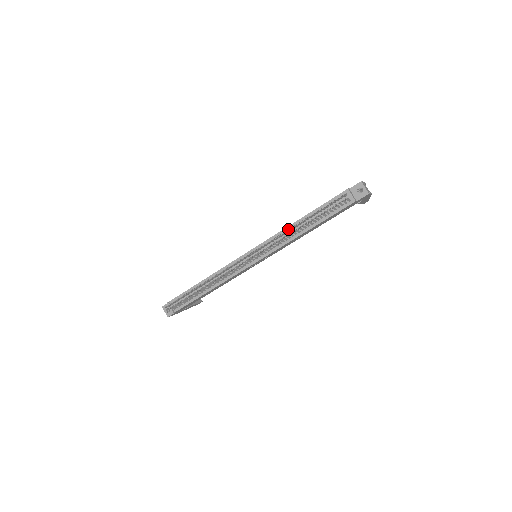
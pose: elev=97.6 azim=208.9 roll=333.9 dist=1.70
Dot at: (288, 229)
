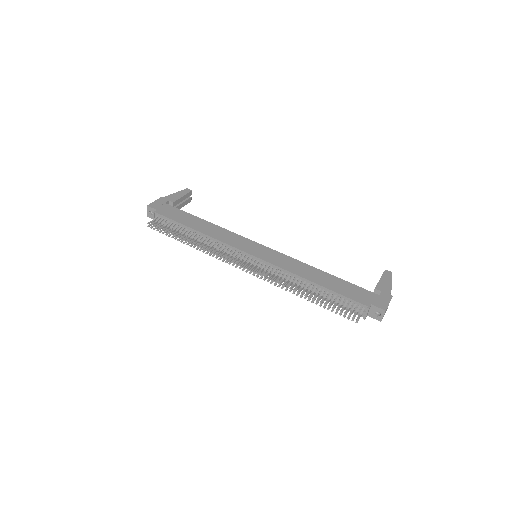
Dot at: (294, 290)
